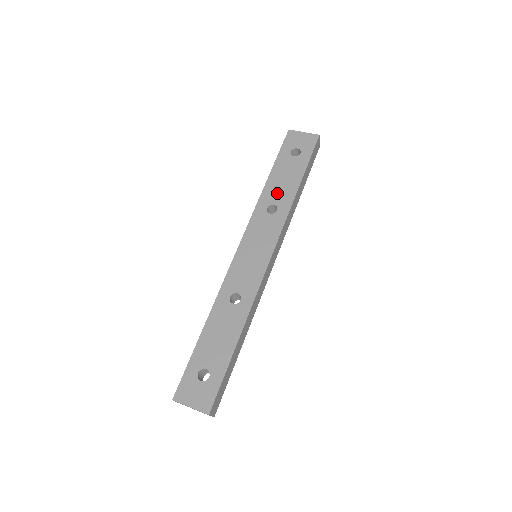
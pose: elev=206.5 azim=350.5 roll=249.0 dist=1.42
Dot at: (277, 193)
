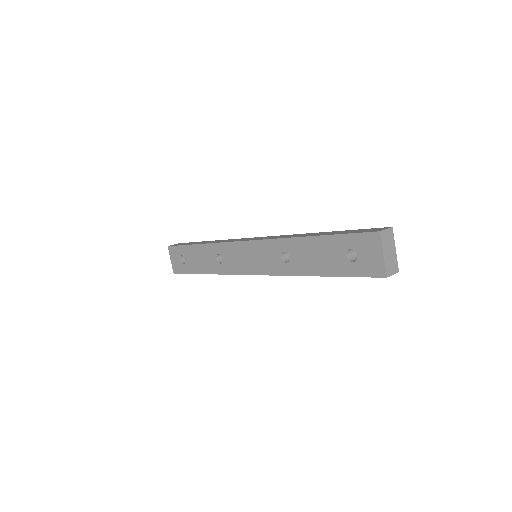
Dot at: (300, 255)
